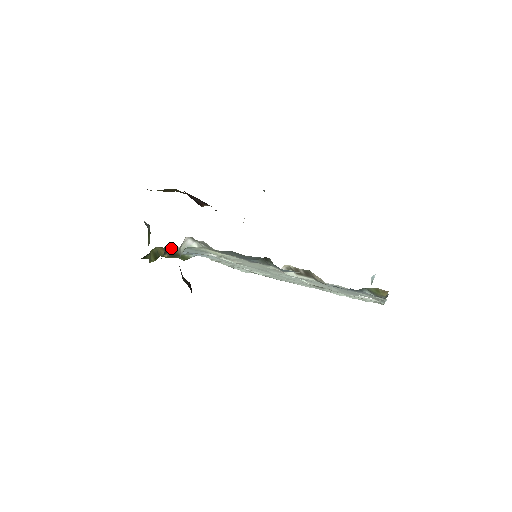
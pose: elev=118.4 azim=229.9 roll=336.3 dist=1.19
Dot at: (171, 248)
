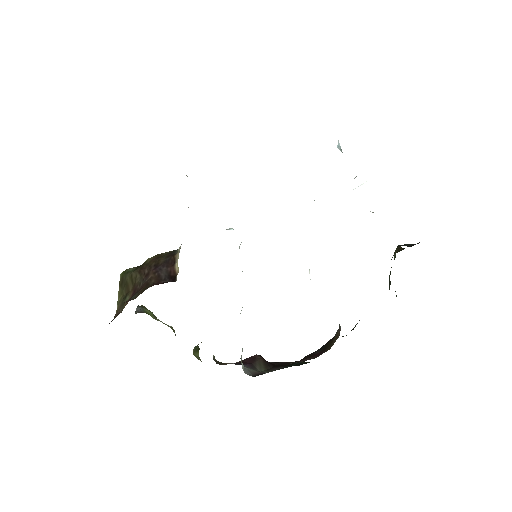
Dot at: occluded
